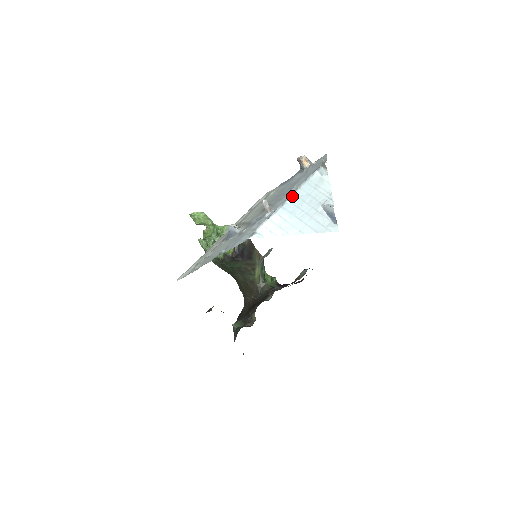
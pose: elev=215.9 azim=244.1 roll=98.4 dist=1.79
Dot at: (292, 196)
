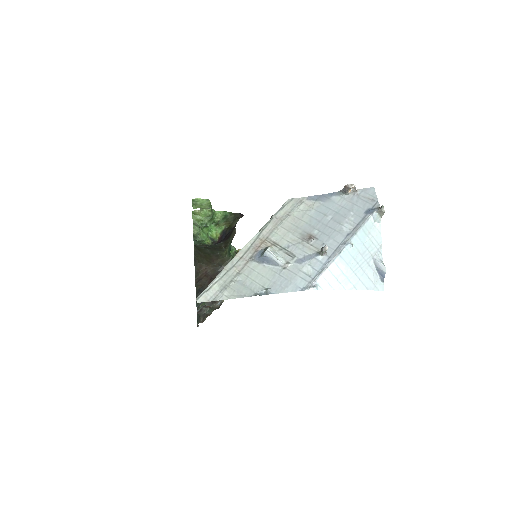
Dot at: (351, 245)
